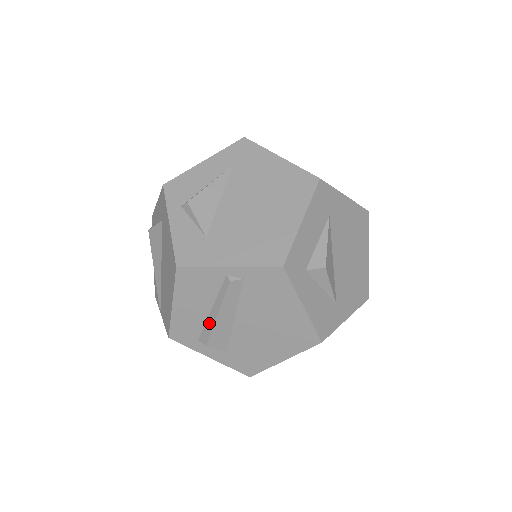
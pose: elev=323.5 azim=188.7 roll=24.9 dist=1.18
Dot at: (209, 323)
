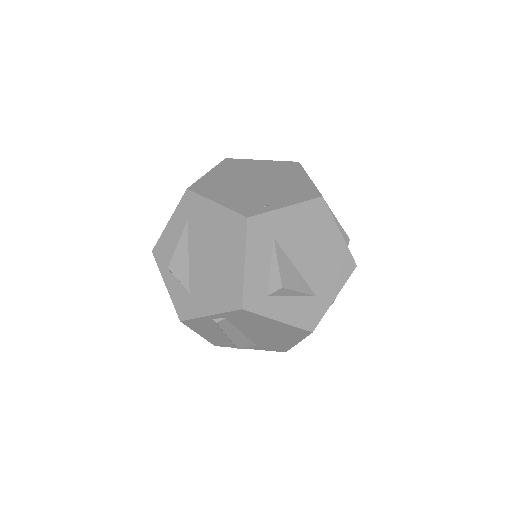
Dot at: (229, 339)
